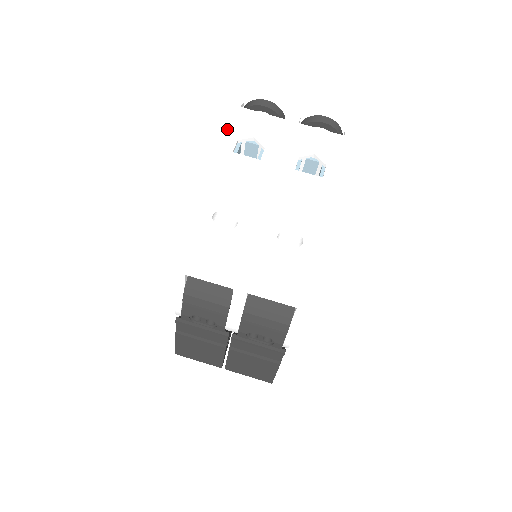
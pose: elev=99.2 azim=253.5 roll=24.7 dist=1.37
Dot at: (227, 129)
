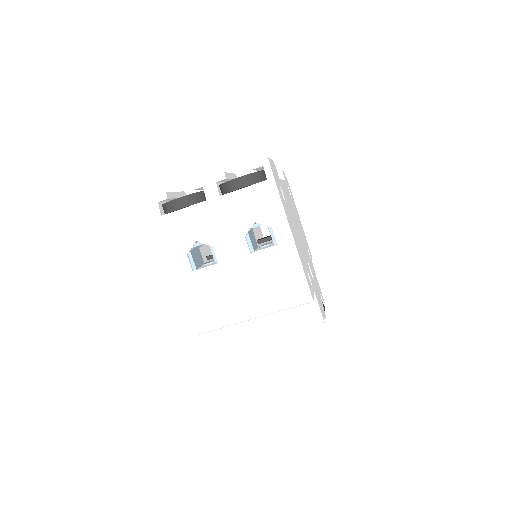
Dot at: (171, 253)
